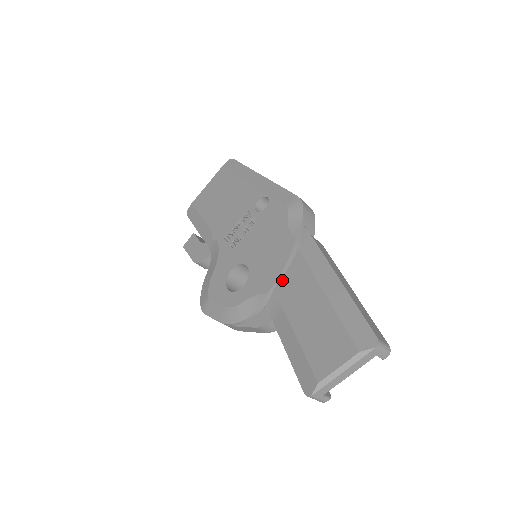
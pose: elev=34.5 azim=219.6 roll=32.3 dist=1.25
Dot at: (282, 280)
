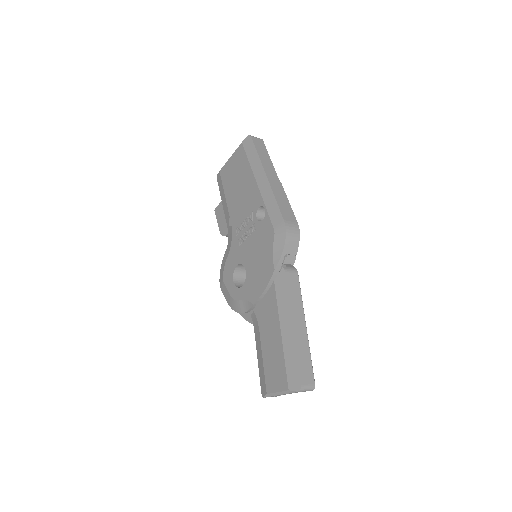
Dot at: (261, 301)
